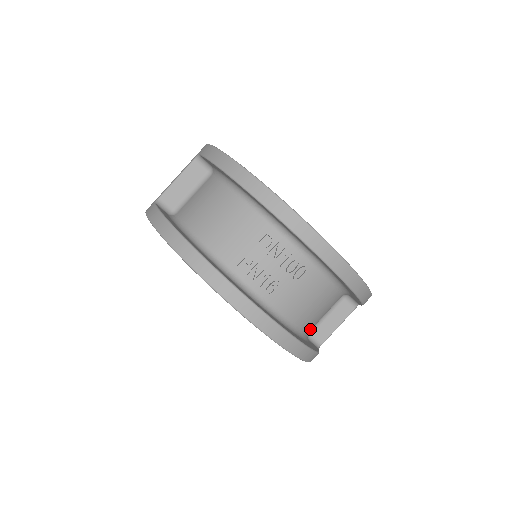
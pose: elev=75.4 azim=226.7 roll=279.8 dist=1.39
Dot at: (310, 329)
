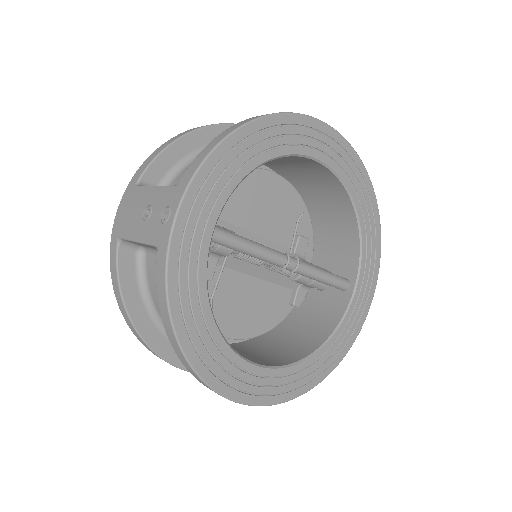
Dot at: occluded
